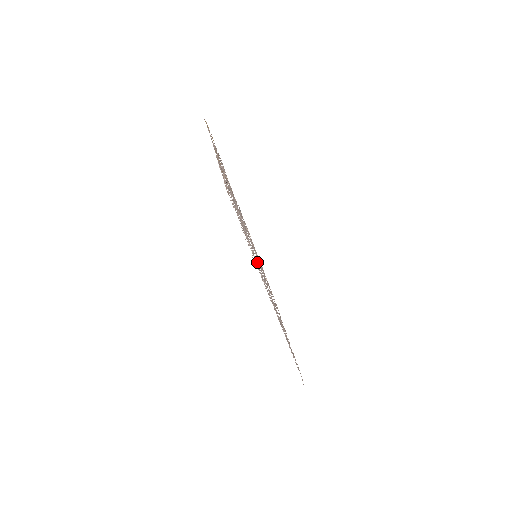
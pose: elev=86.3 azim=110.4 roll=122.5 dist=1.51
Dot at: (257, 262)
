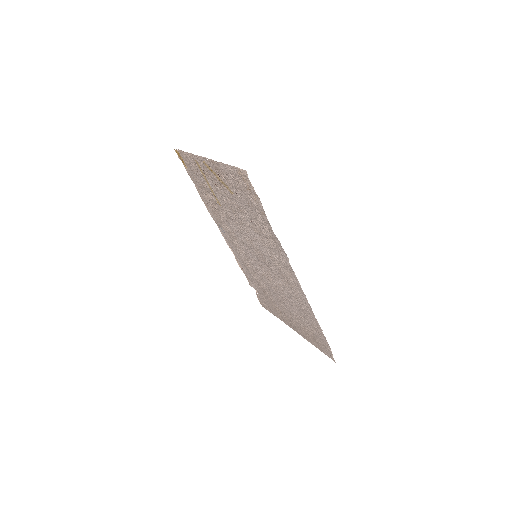
Dot at: (261, 258)
